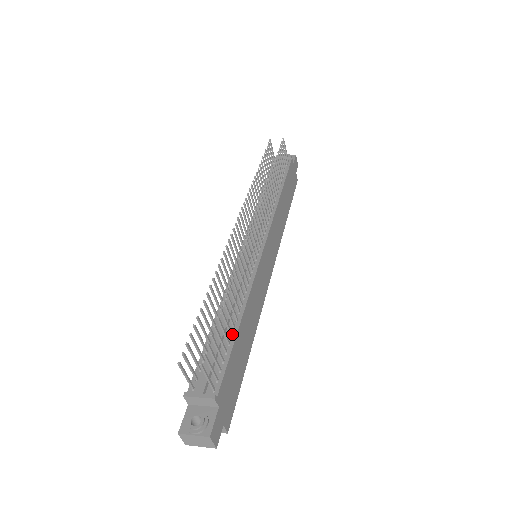
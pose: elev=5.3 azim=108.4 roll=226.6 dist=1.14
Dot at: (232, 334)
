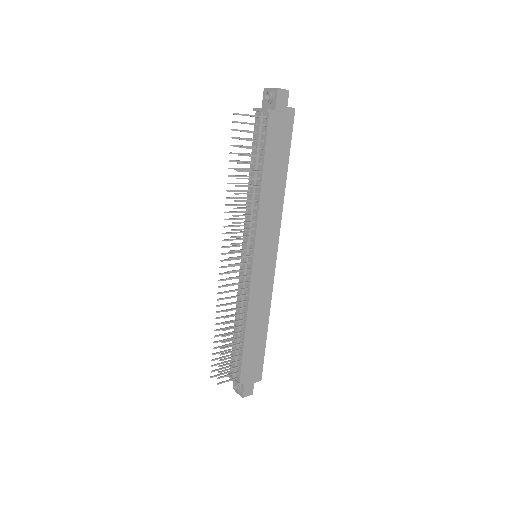
Dot at: (241, 343)
